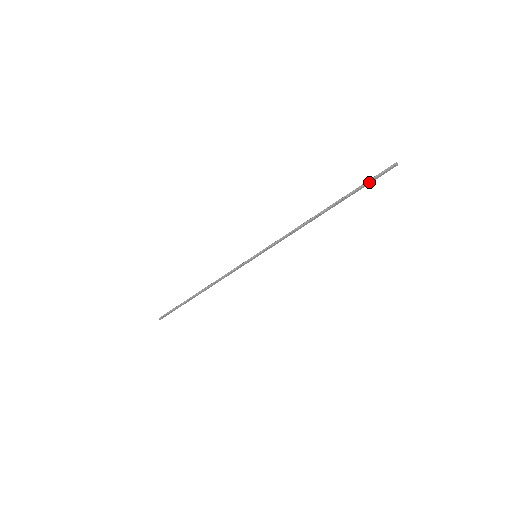
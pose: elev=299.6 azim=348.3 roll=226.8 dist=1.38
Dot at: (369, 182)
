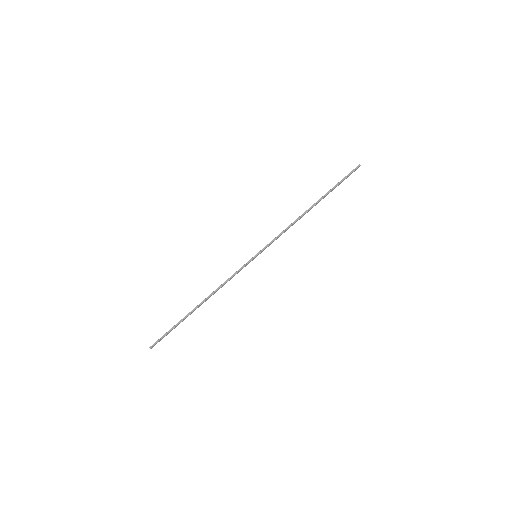
Dot at: (343, 180)
